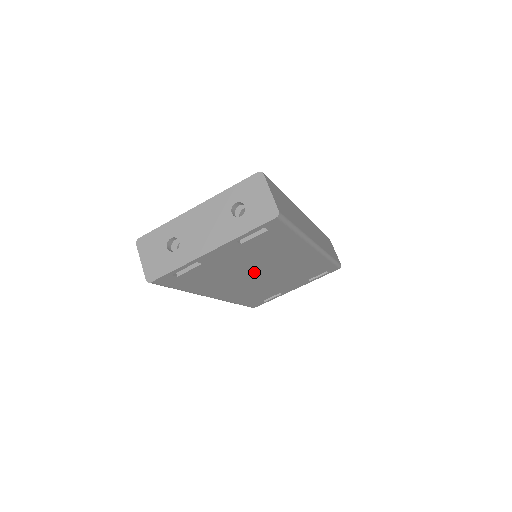
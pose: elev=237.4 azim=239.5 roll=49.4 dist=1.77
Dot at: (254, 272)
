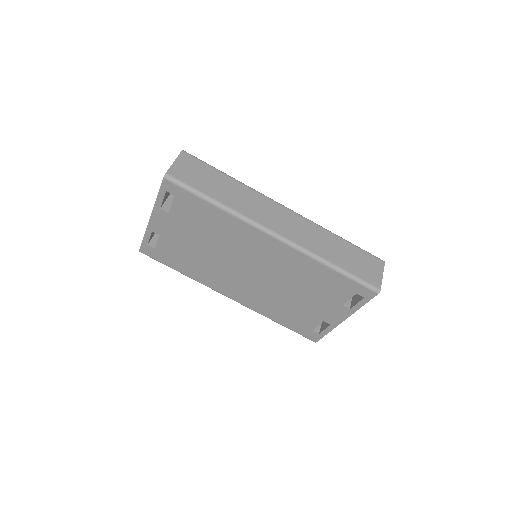
Dot at: (234, 264)
